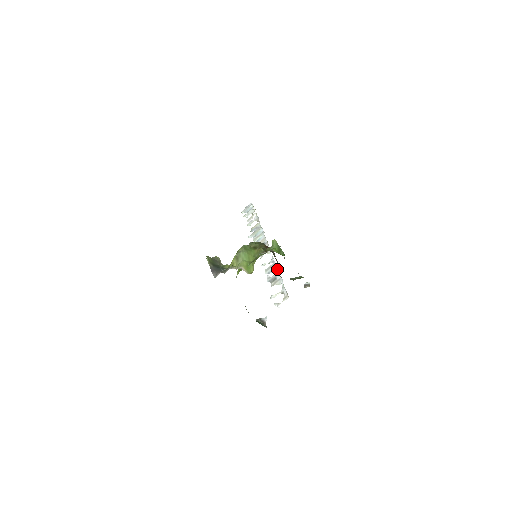
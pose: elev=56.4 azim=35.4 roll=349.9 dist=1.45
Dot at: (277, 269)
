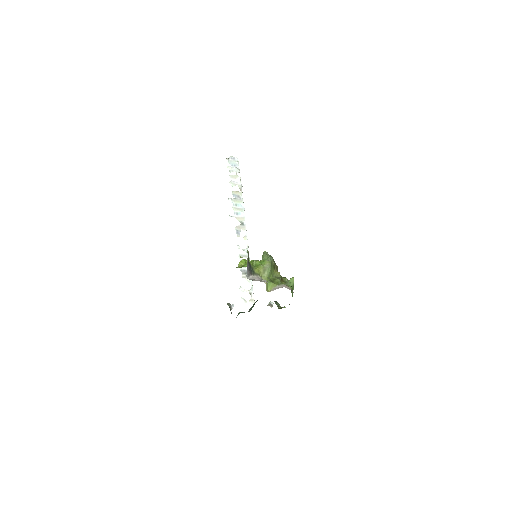
Dot at: occluded
